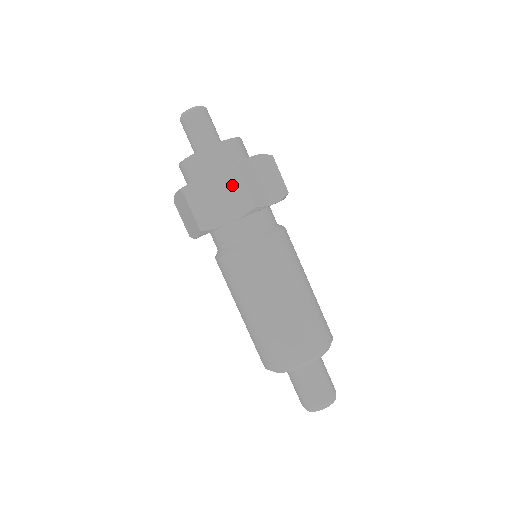
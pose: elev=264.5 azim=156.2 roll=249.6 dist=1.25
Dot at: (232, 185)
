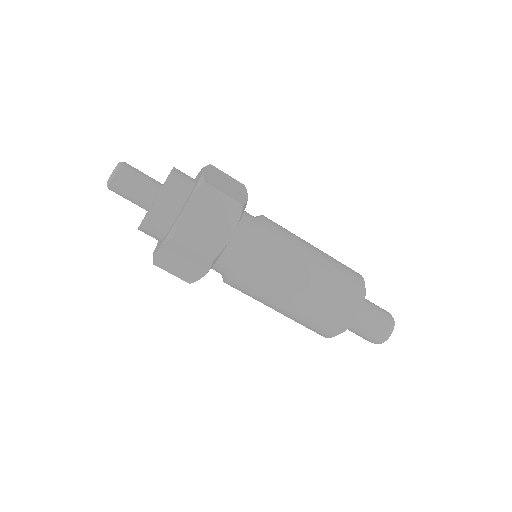
Dot at: (182, 252)
